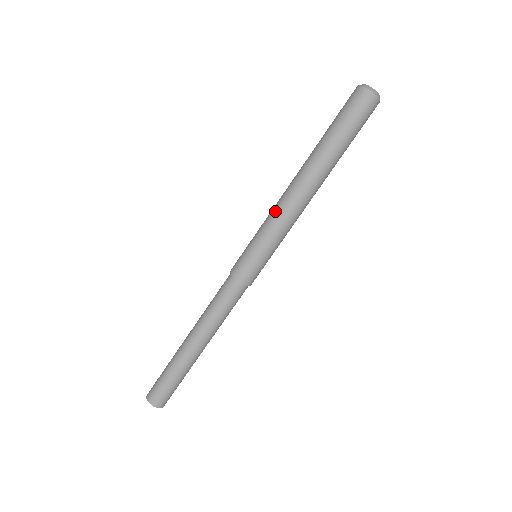
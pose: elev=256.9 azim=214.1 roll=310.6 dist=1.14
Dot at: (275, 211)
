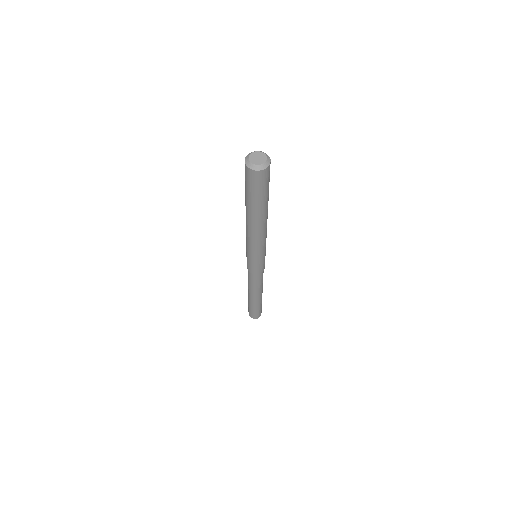
Dot at: occluded
